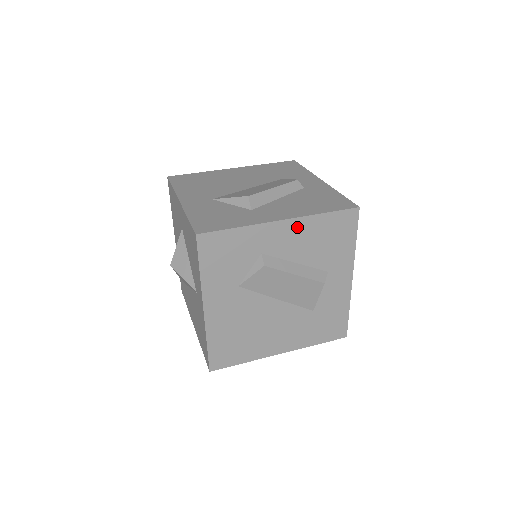
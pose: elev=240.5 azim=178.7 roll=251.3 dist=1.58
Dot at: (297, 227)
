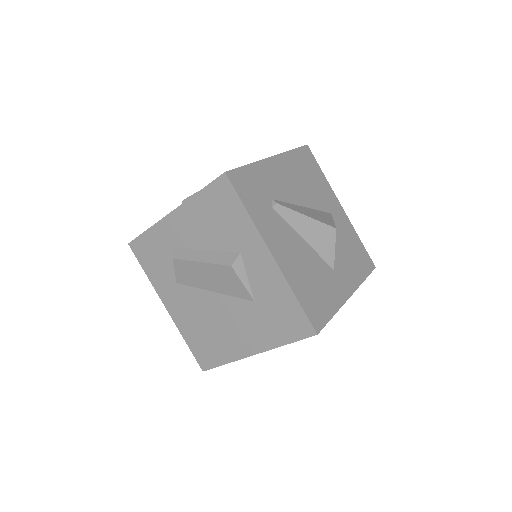
Dot at: (185, 214)
